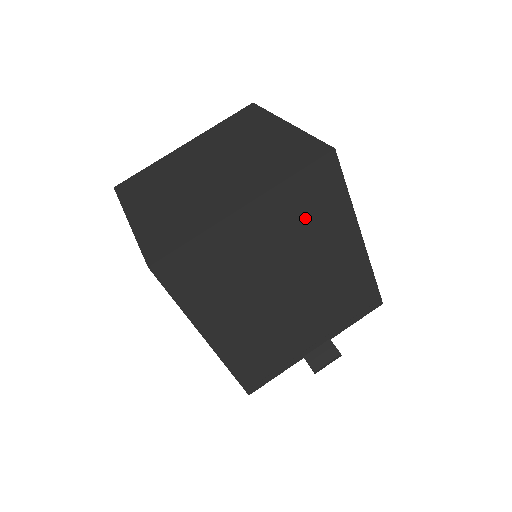
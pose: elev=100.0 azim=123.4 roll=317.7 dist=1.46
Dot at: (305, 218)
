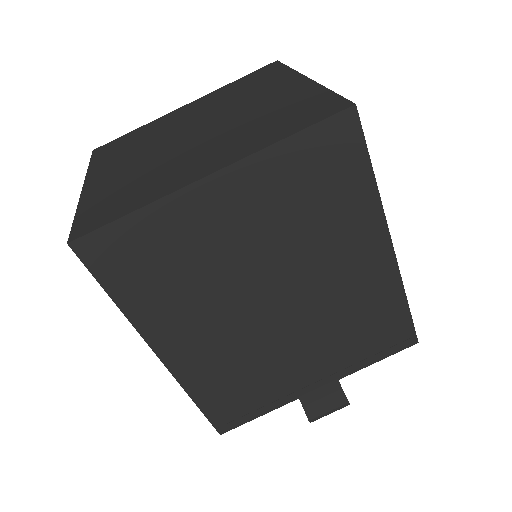
Dot at: (305, 205)
